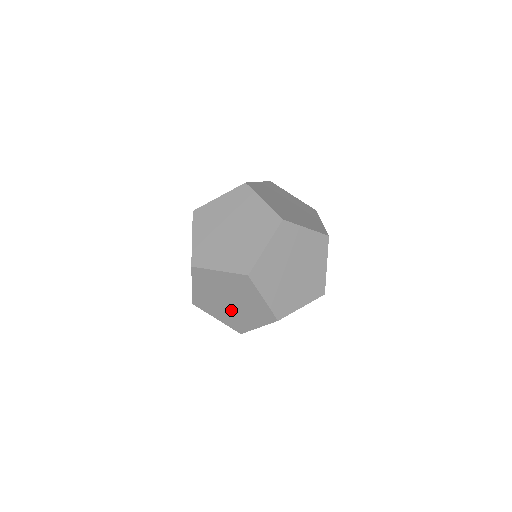
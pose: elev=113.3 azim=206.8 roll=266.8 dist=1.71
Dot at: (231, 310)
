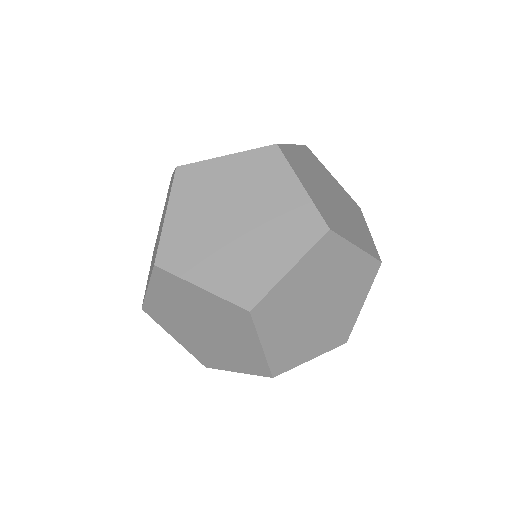
Dot at: (325, 320)
